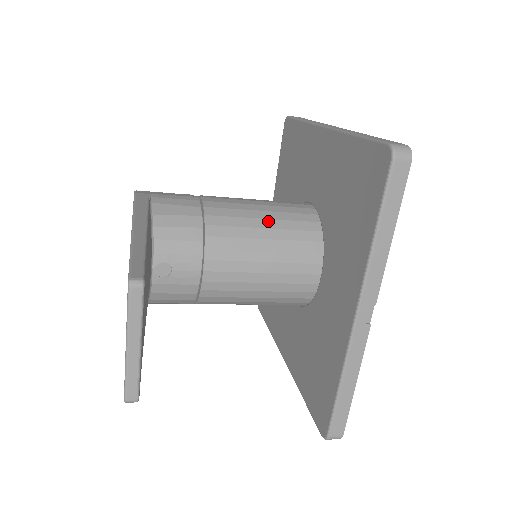
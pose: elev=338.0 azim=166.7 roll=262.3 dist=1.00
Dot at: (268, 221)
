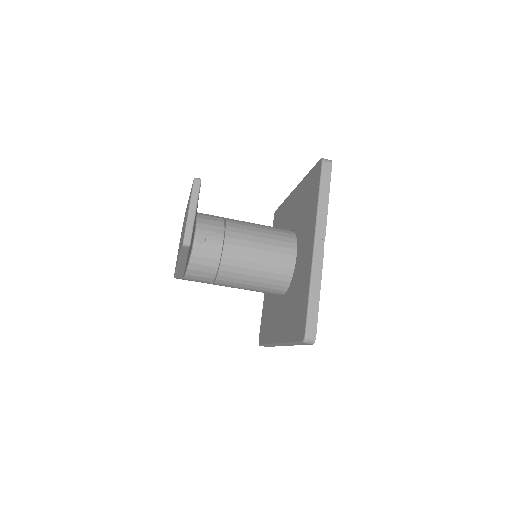
Dot at: (263, 227)
